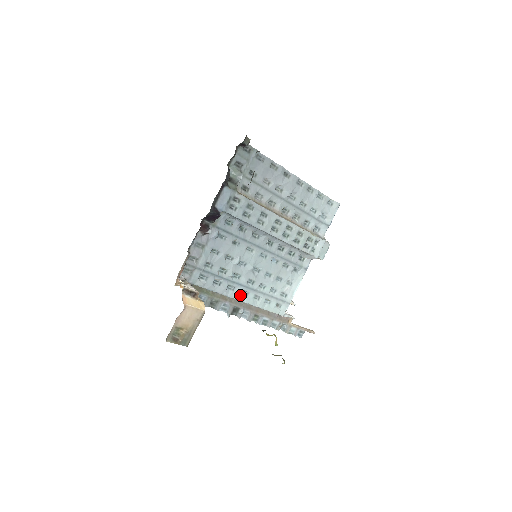
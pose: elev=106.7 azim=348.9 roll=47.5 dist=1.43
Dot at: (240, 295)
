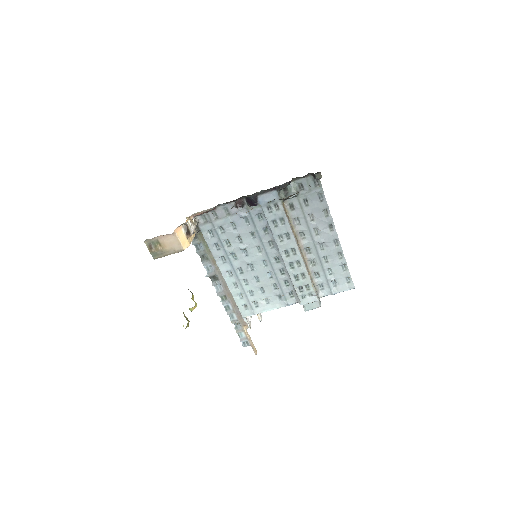
Dot at: (225, 271)
